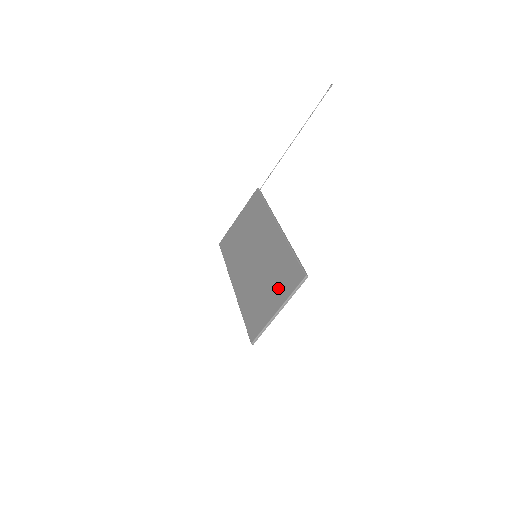
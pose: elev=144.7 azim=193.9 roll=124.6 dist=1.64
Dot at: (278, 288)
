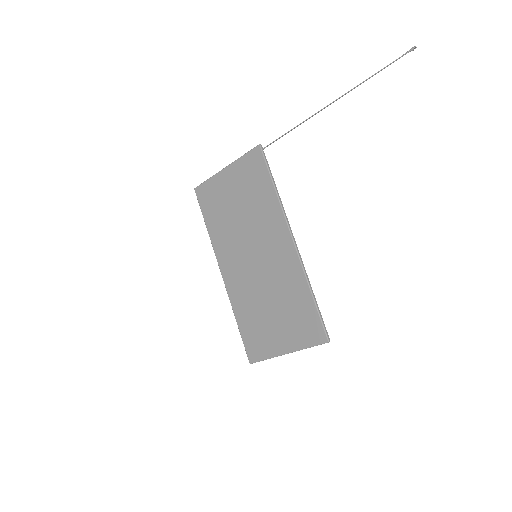
Dot at: (289, 328)
